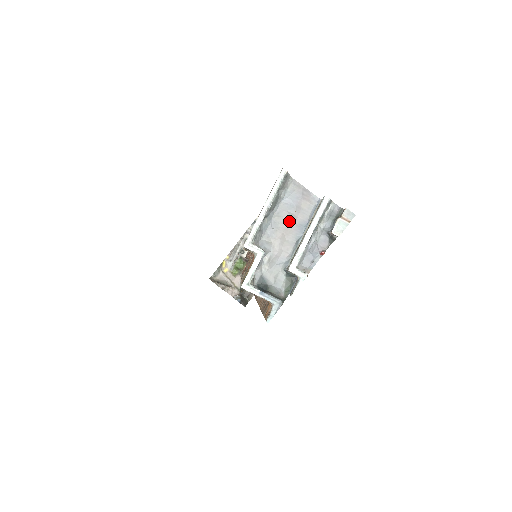
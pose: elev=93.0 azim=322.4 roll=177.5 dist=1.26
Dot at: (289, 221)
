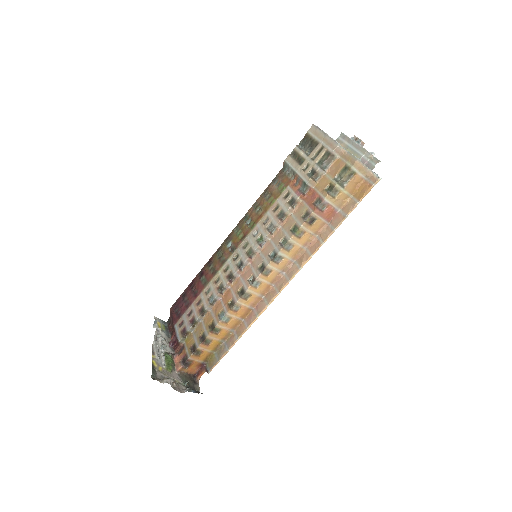
Dot at: occluded
